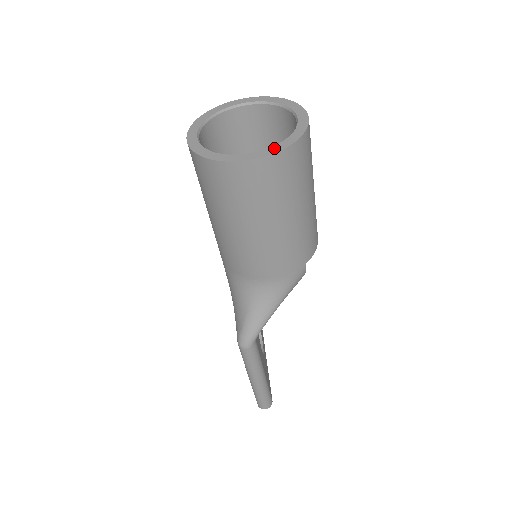
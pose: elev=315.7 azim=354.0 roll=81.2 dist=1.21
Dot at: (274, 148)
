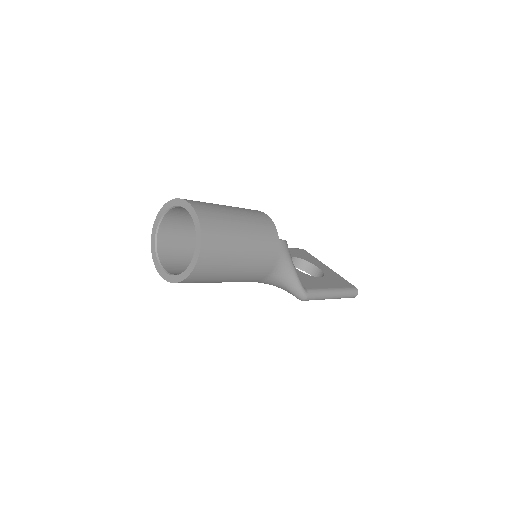
Dot at: (197, 245)
